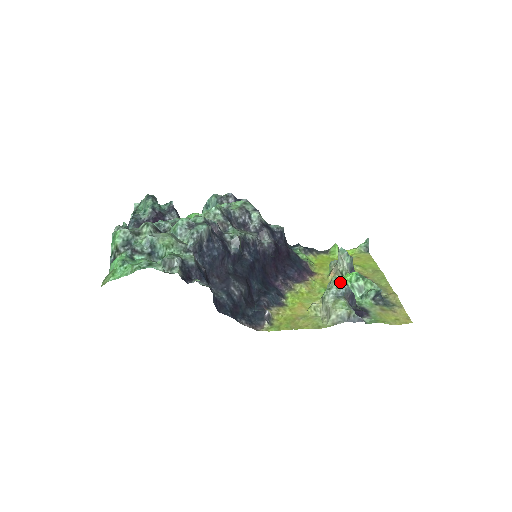
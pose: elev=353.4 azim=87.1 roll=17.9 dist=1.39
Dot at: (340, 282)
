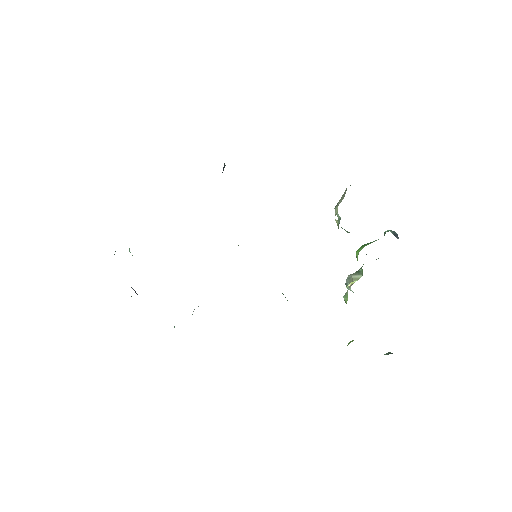
Dot at: occluded
